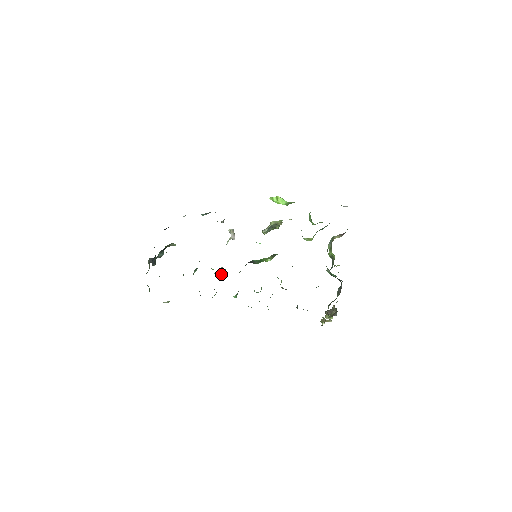
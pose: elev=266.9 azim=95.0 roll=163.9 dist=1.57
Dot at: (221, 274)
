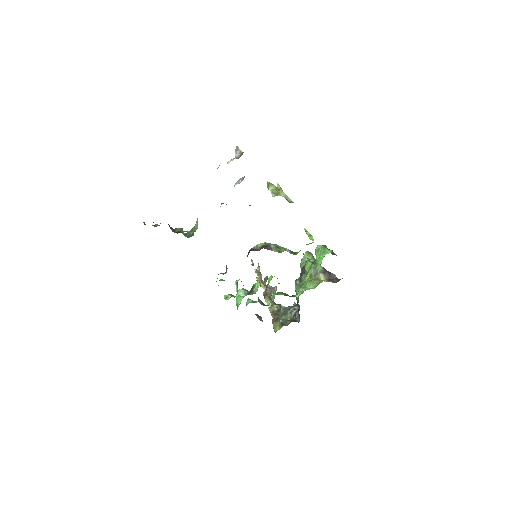
Dot at: occluded
